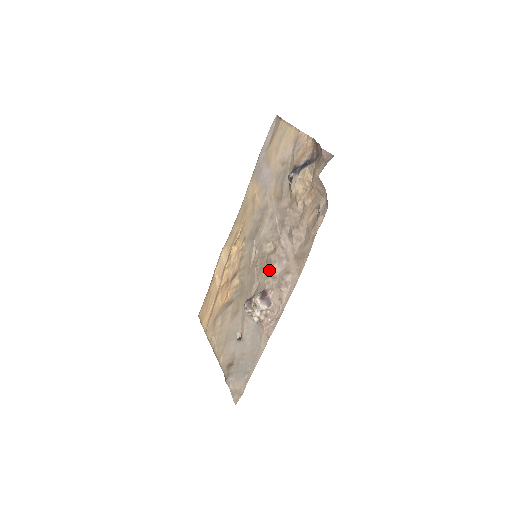
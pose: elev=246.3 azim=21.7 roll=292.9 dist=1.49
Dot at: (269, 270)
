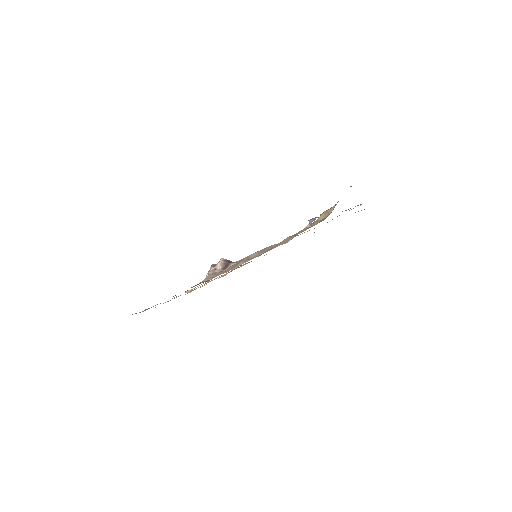
Dot at: (250, 255)
